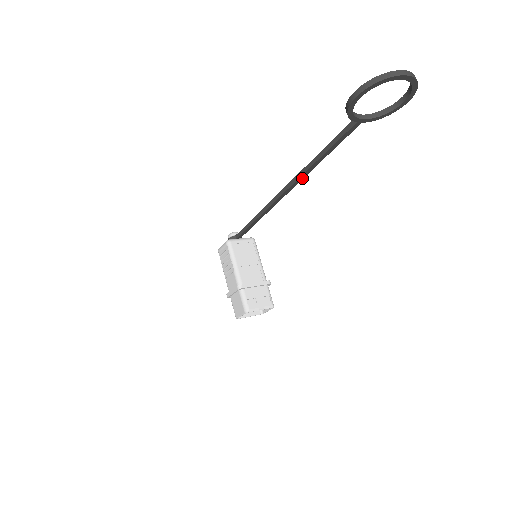
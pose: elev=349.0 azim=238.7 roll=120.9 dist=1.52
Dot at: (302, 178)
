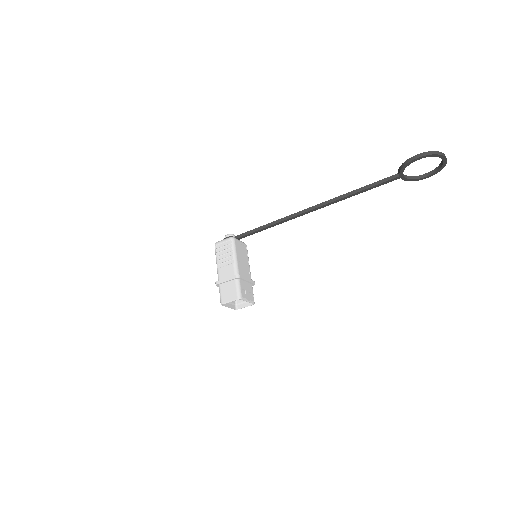
Dot at: (332, 203)
